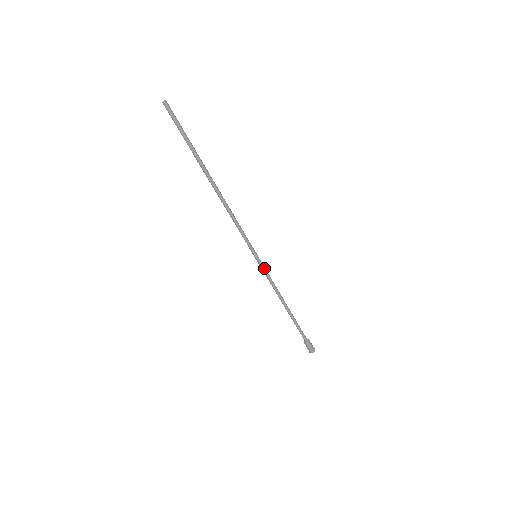
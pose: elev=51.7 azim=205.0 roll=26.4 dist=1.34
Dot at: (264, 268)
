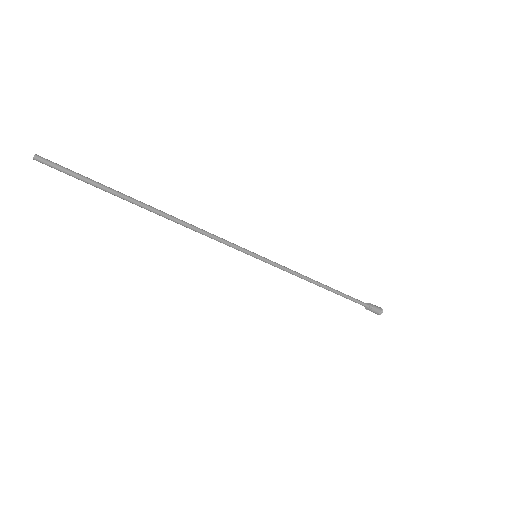
Dot at: (273, 263)
